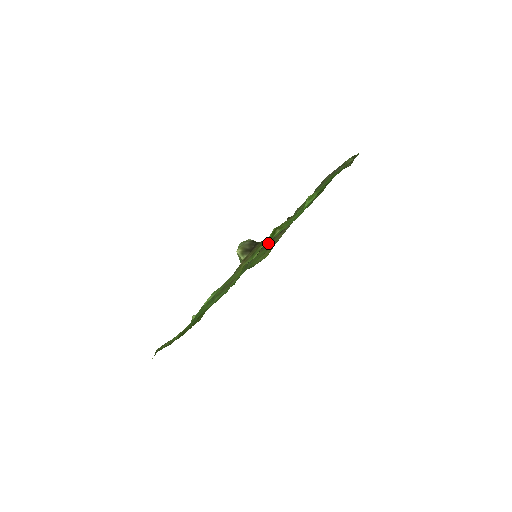
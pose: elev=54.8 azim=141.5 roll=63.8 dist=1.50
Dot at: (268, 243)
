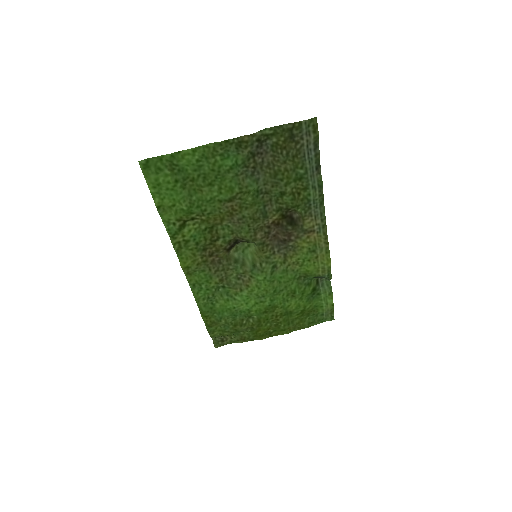
Dot at: (292, 244)
